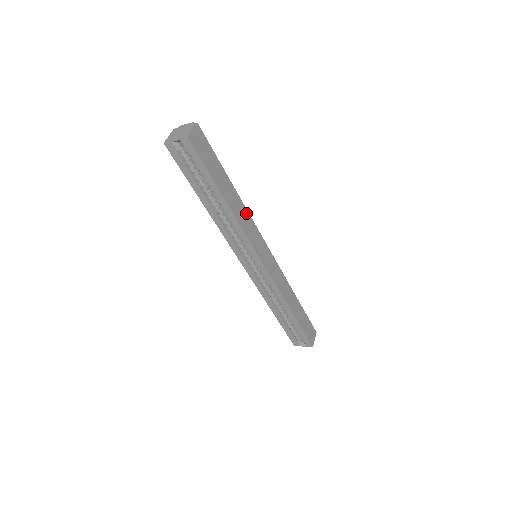
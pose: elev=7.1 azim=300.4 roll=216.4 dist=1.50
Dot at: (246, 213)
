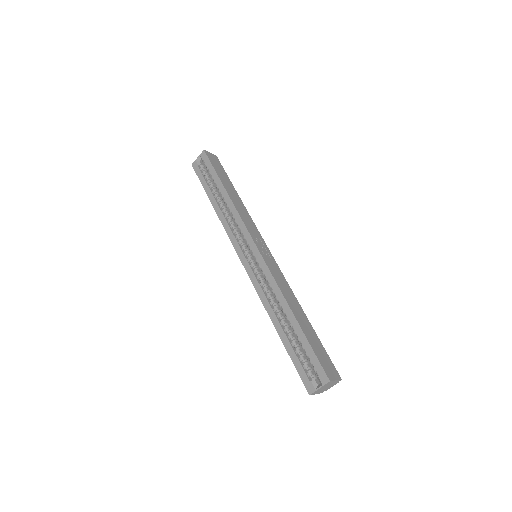
Dot at: (247, 213)
